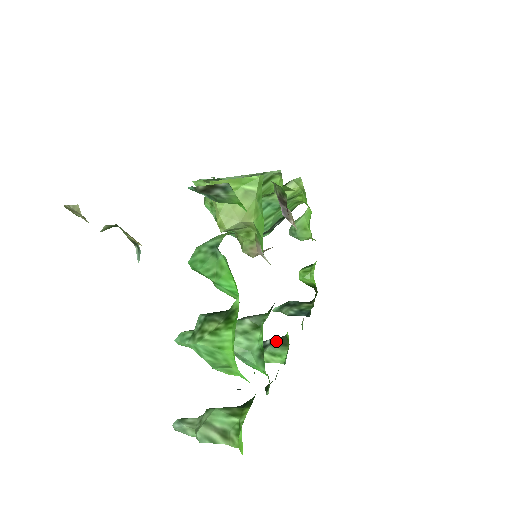
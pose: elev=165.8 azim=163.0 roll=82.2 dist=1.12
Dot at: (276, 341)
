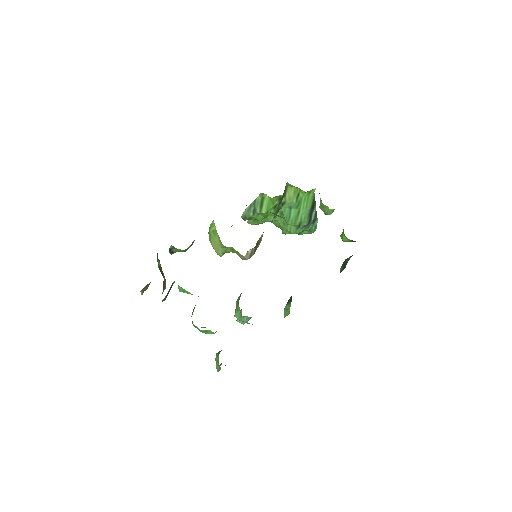
Dot at: (288, 301)
